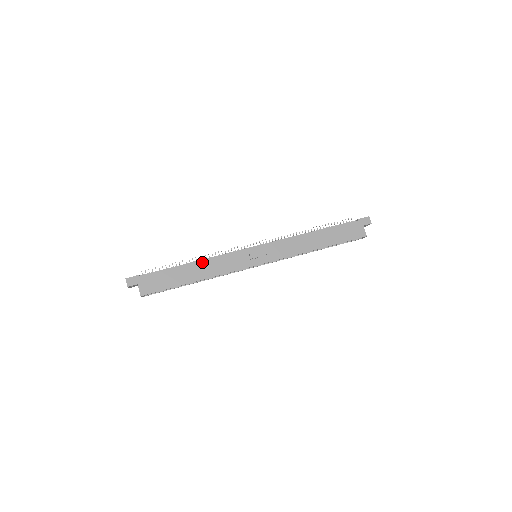
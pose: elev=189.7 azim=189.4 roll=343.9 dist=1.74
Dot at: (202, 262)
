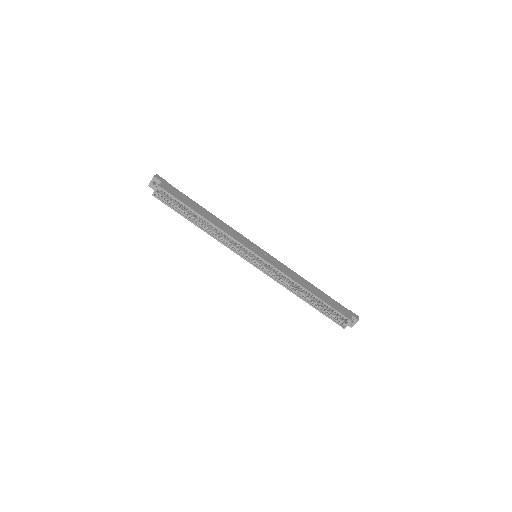
Dot at: (217, 218)
